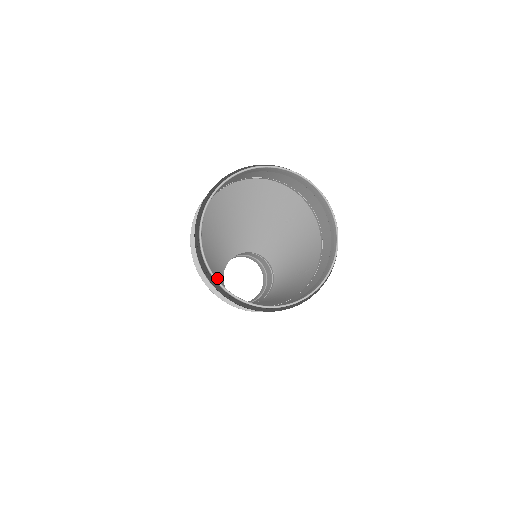
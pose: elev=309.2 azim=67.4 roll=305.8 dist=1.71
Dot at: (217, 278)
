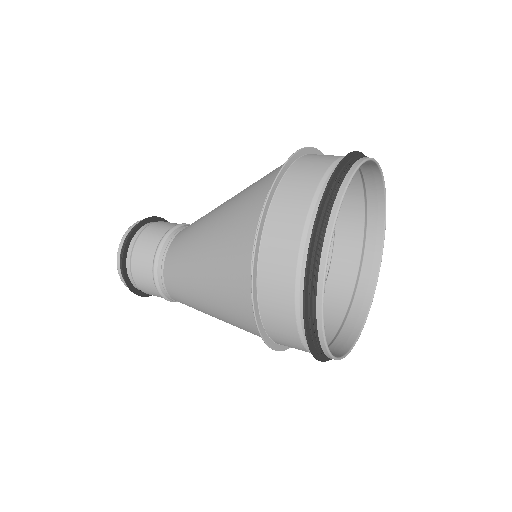
Dot at: (186, 290)
